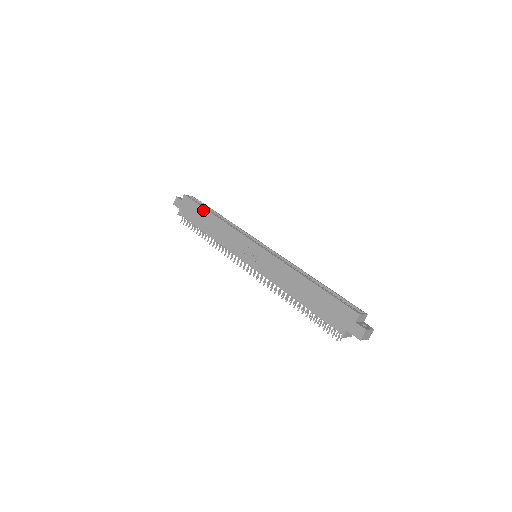
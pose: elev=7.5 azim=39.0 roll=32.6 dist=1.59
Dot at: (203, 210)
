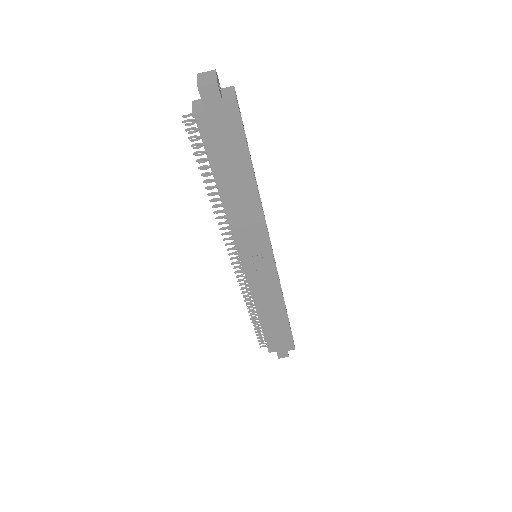
Dot at: (247, 163)
